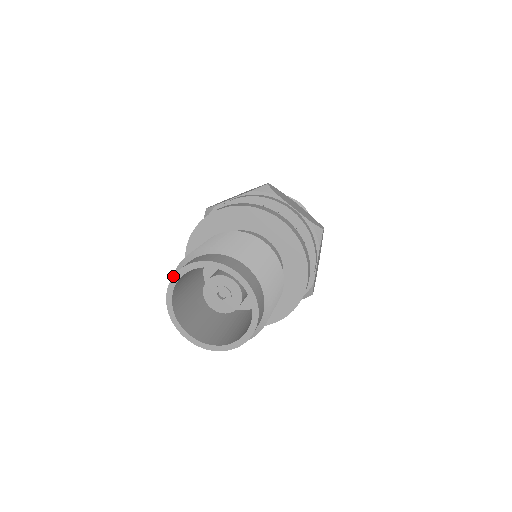
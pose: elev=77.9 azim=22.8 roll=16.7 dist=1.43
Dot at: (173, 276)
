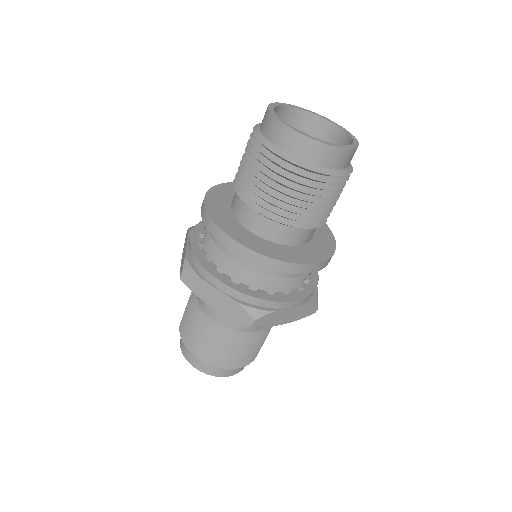
Dot at: (272, 103)
